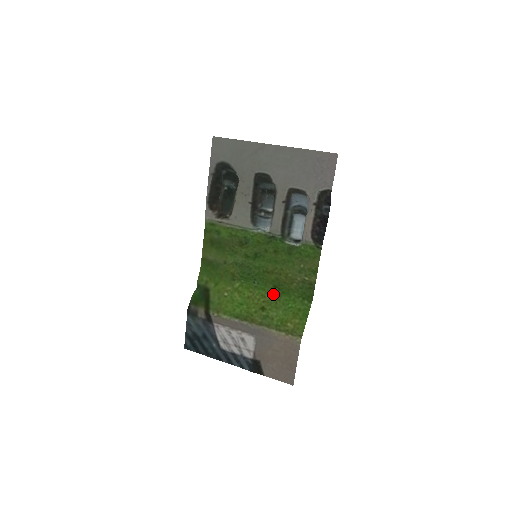
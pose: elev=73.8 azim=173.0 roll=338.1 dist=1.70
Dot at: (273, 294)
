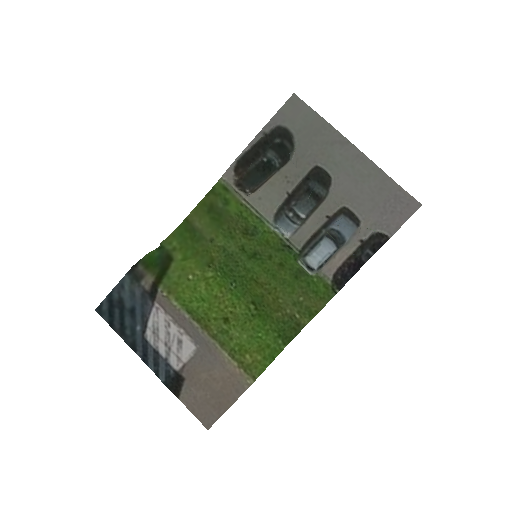
Dot at: (247, 310)
